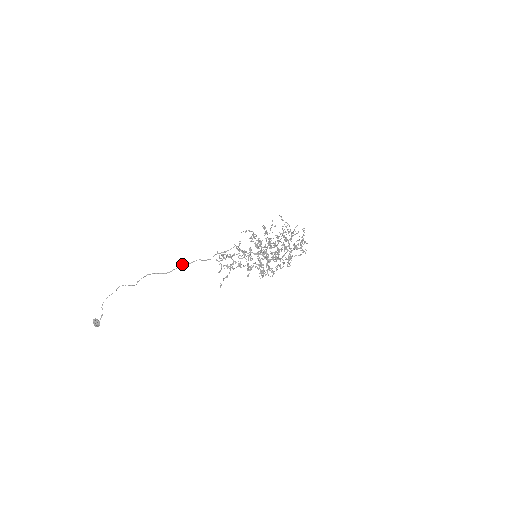
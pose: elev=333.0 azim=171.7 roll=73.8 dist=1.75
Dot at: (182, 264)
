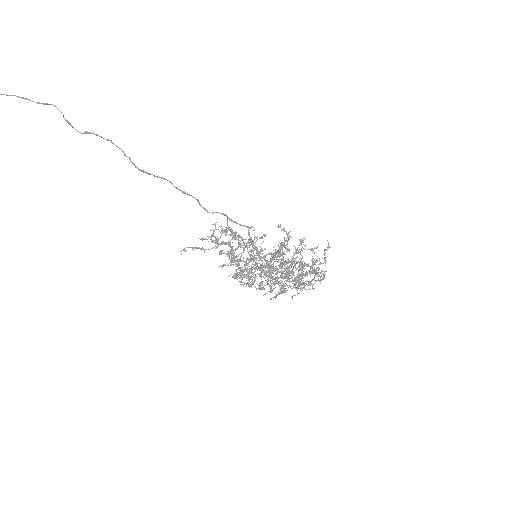
Dot at: (170, 181)
